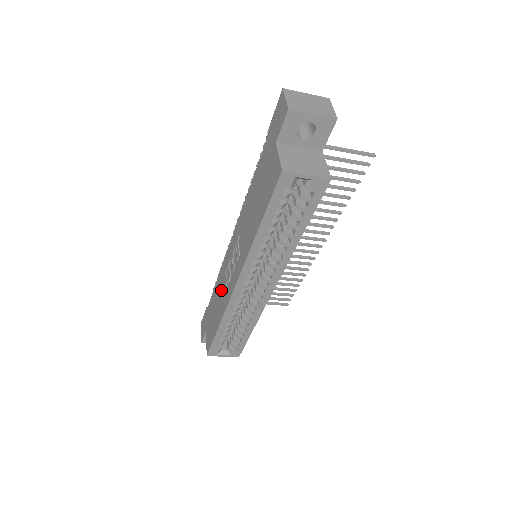
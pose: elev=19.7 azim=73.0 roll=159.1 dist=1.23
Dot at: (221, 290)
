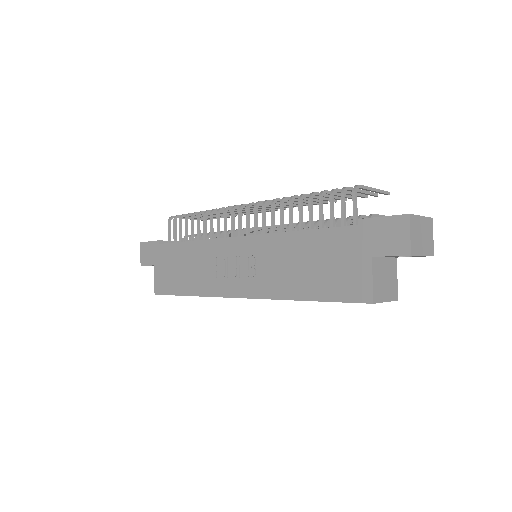
Dot at: (202, 265)
